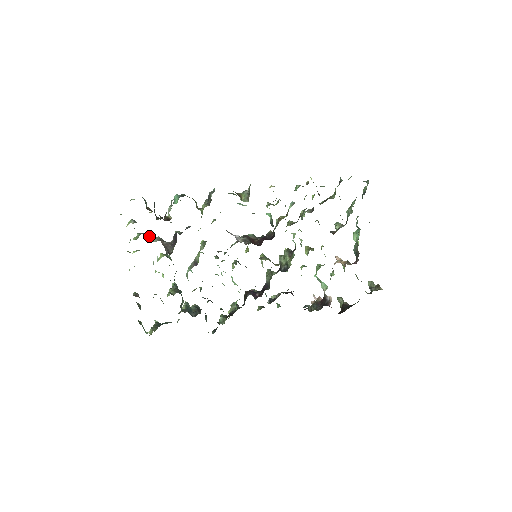
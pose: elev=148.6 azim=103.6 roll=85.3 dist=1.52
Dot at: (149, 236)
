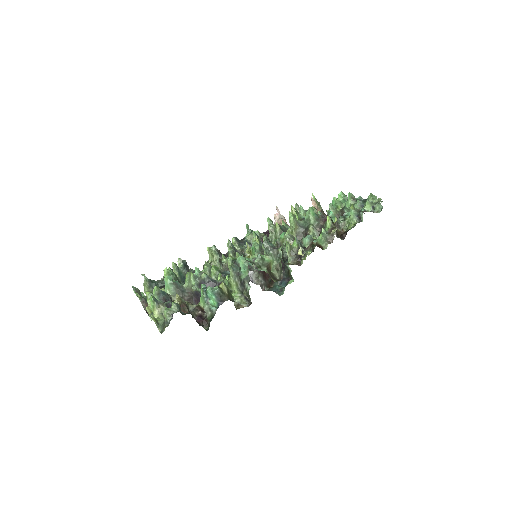
Dot at: (169, 298)
